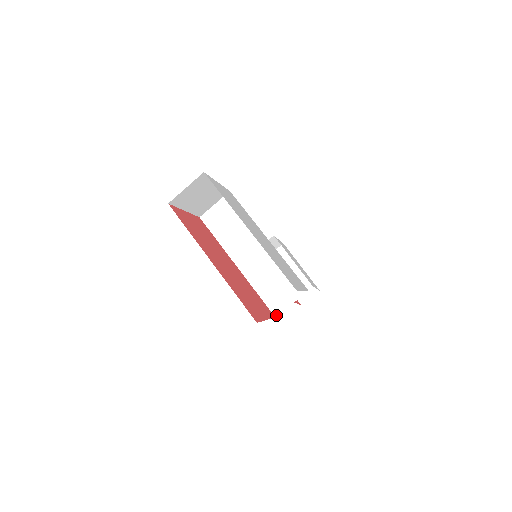
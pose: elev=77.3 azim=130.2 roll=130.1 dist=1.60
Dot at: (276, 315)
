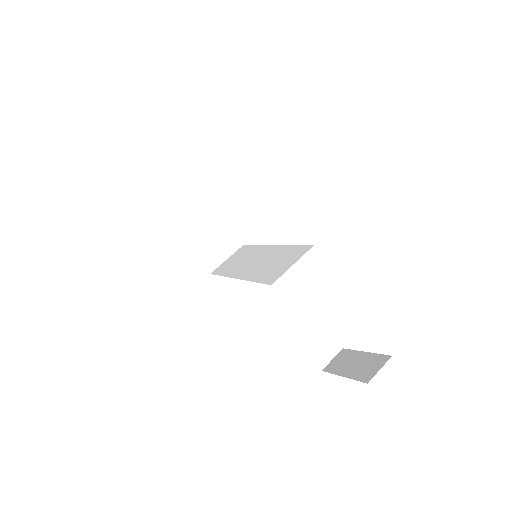
Dot at: (272, 283)
